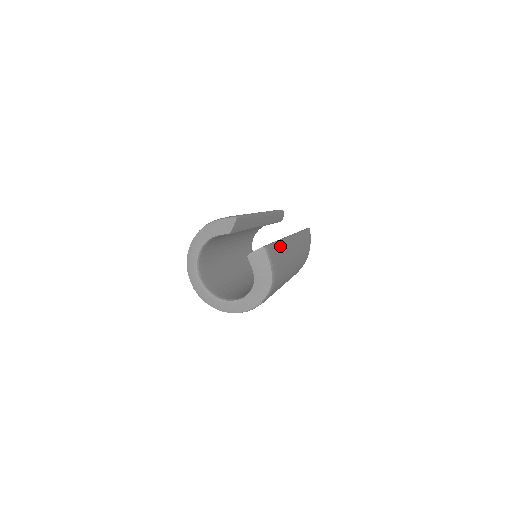
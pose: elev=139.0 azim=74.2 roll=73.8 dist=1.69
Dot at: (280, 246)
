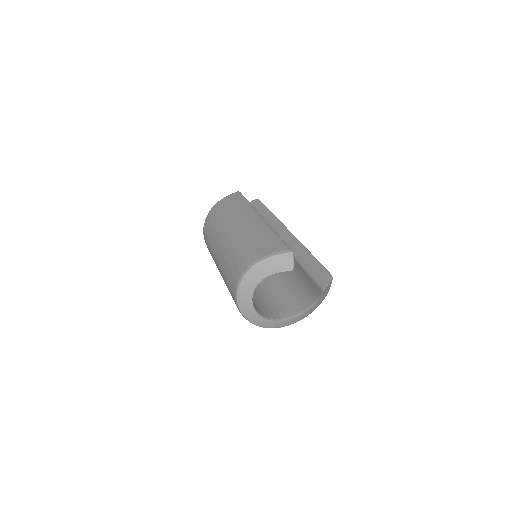
Dot at: occluded
